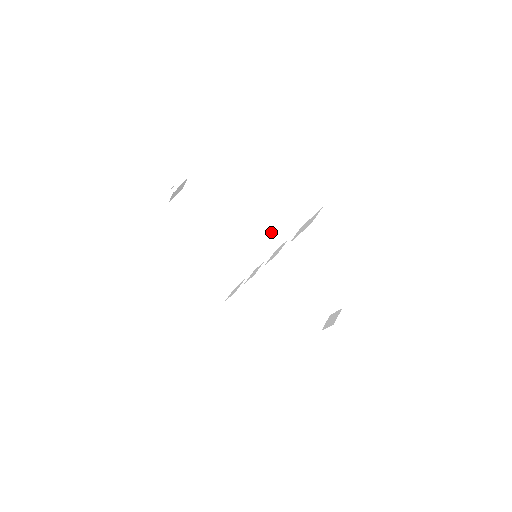
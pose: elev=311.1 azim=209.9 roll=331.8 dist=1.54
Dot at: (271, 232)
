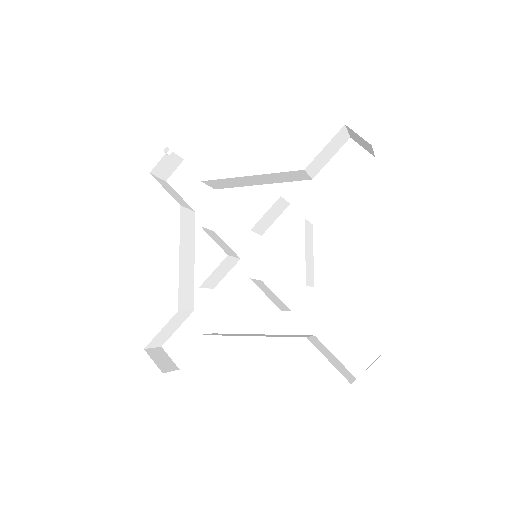
Dot at: (286, 220)
